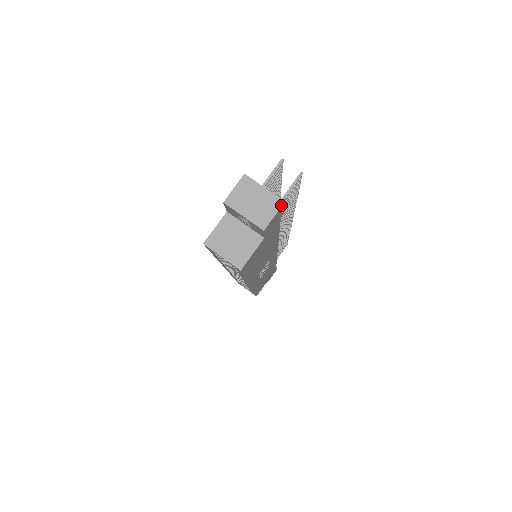
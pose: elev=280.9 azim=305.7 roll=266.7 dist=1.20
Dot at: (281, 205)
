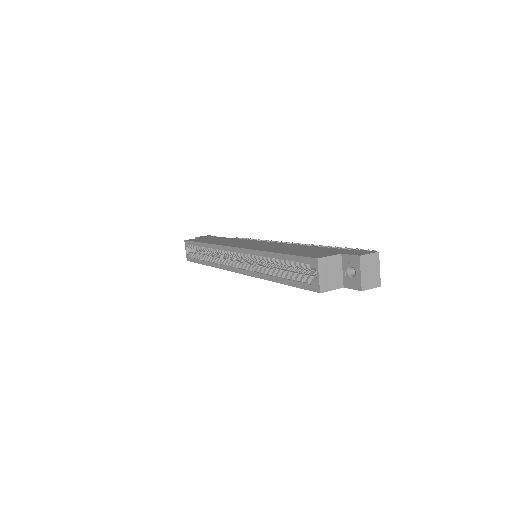
Dot at: (378, 286)
